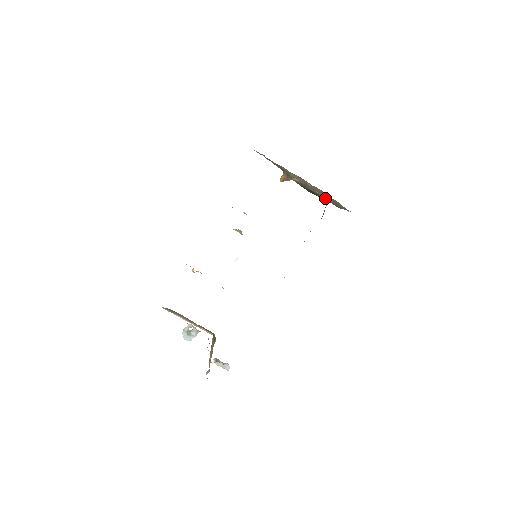
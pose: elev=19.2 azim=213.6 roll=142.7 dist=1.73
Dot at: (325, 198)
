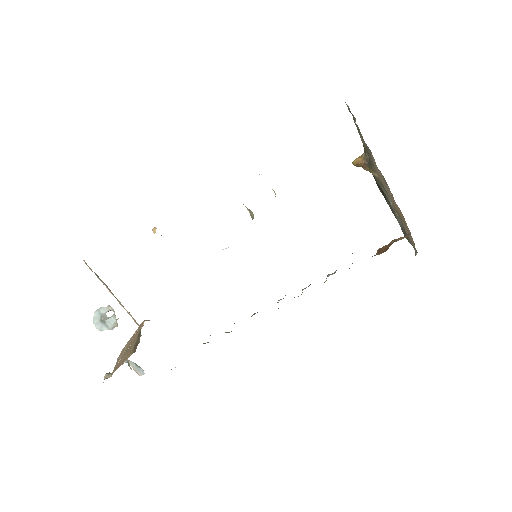
Dot at: occluded
